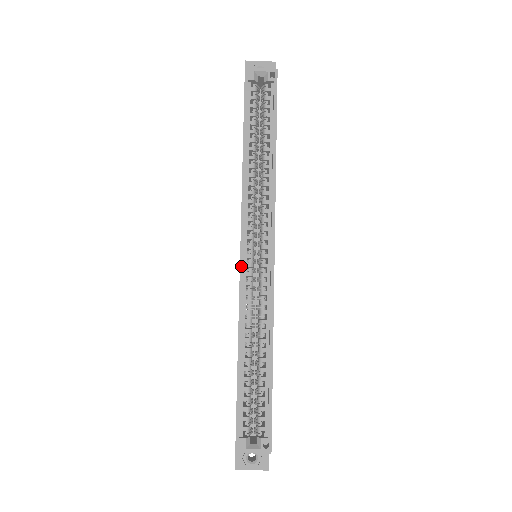
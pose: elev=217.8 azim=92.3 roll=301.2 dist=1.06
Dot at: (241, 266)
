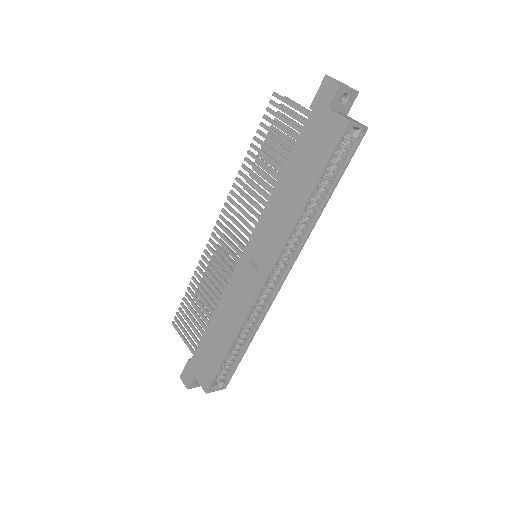
Dot at: (262, 288)
